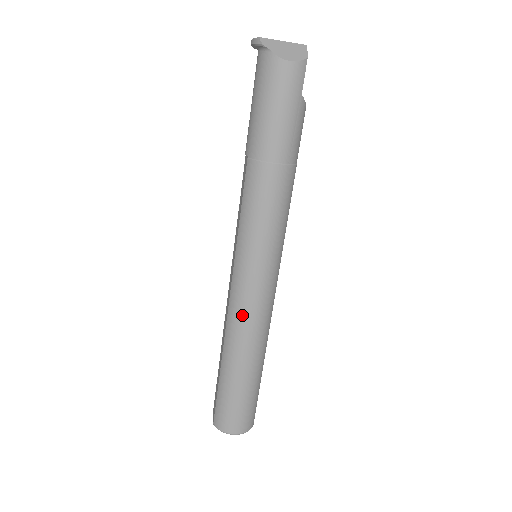
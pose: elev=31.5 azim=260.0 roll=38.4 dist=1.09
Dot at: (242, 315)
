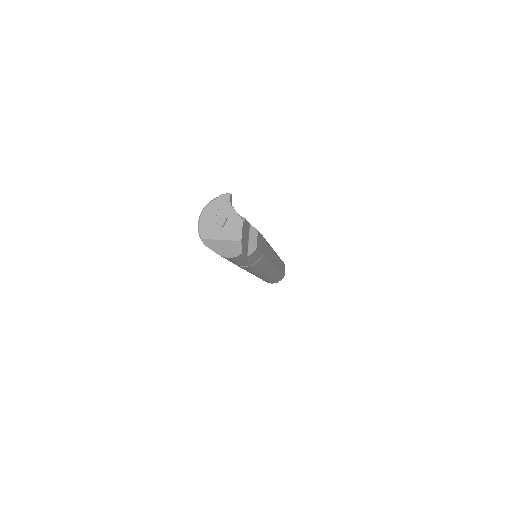
Dot at: occluded
